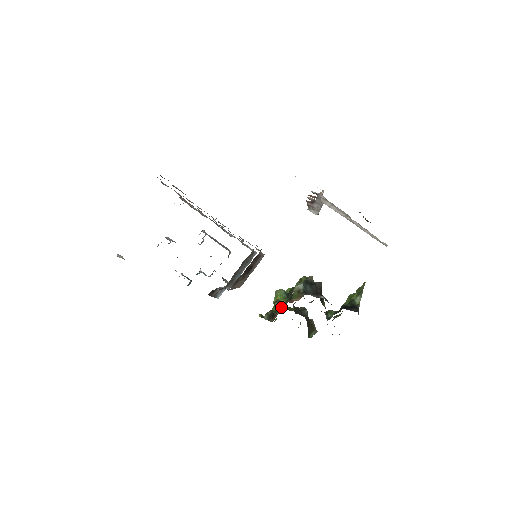
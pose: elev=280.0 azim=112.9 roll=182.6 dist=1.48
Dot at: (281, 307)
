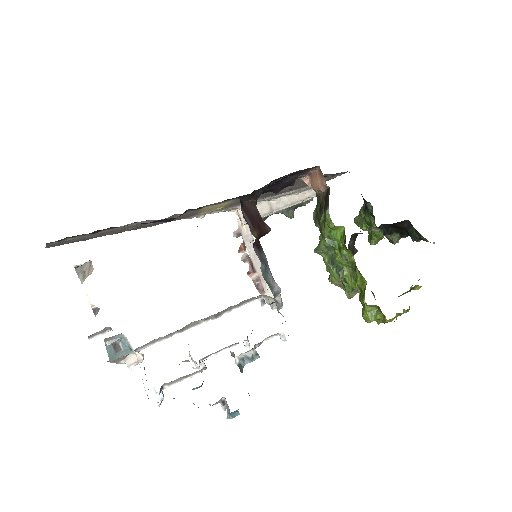
Dot at: (313, 181)
